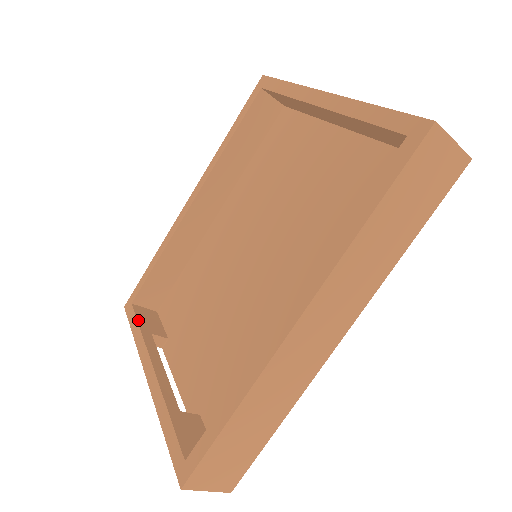
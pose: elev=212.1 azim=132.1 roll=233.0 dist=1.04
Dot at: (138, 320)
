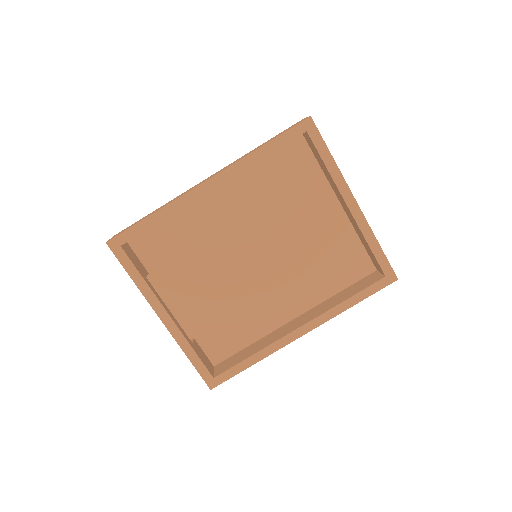
Dot at: (136, 267)
